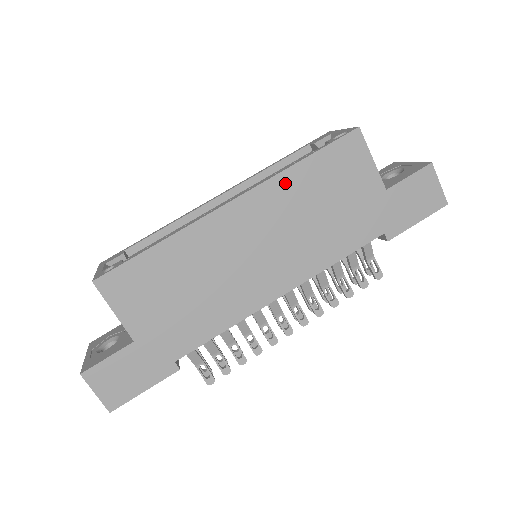
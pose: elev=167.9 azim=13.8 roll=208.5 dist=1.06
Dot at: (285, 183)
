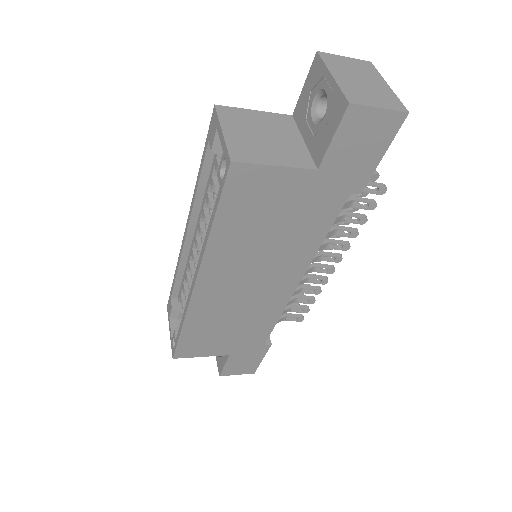
Dot at: (218, 246)
